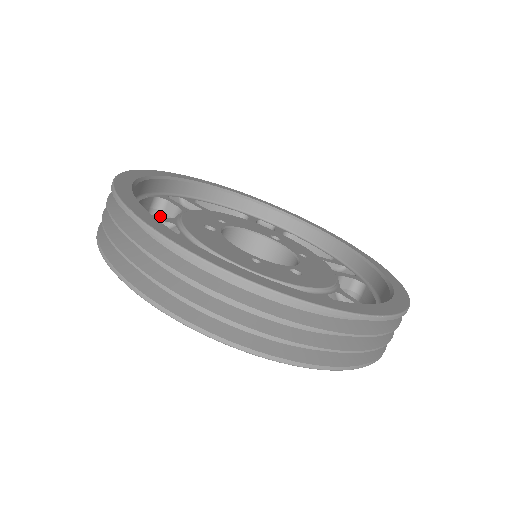
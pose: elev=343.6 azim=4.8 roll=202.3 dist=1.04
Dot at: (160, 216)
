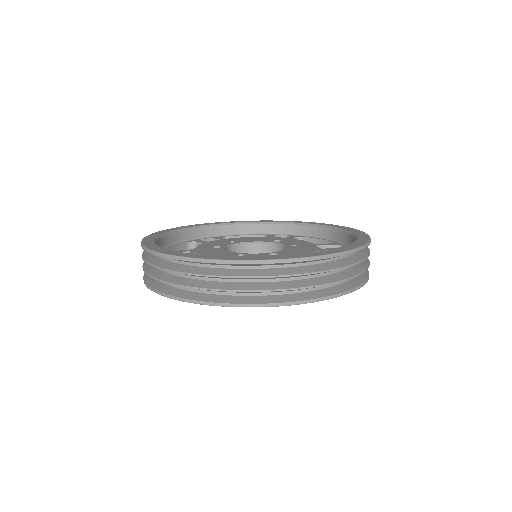
Dot at: occluded
